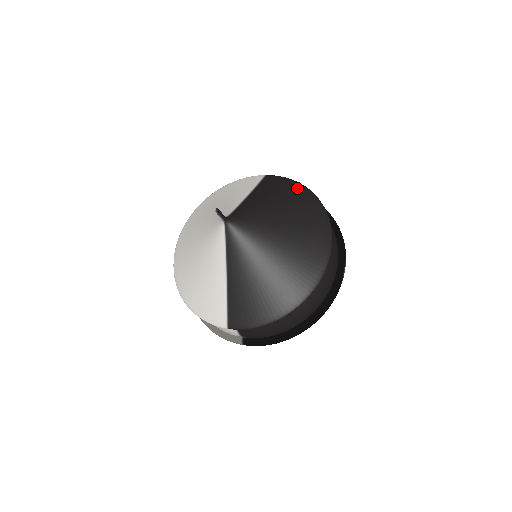
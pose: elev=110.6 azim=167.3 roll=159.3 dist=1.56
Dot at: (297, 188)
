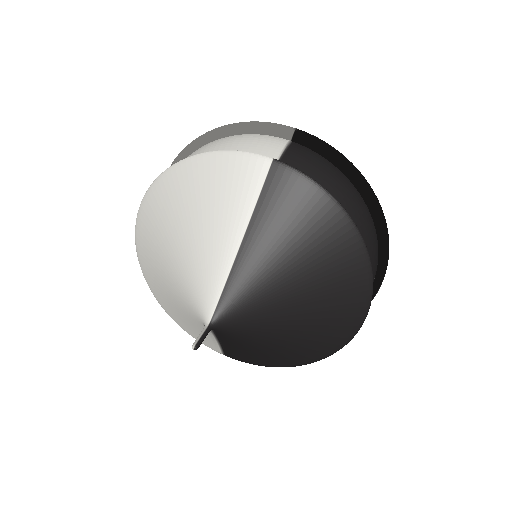
Dot at: (328, 217)
